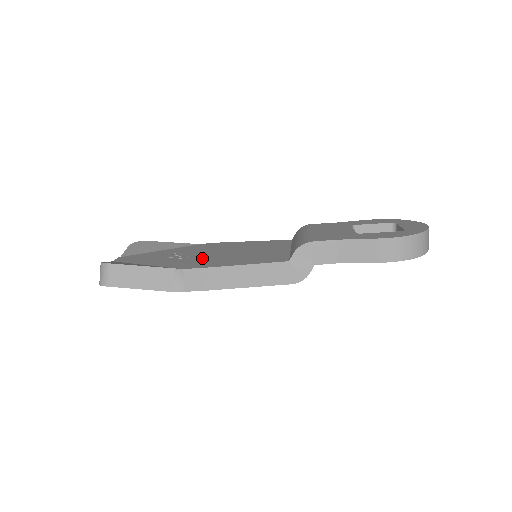
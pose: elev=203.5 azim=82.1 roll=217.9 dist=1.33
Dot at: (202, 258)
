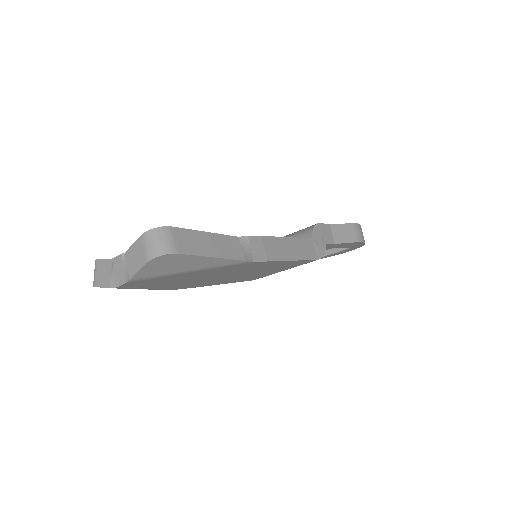
Dot at: occluded
